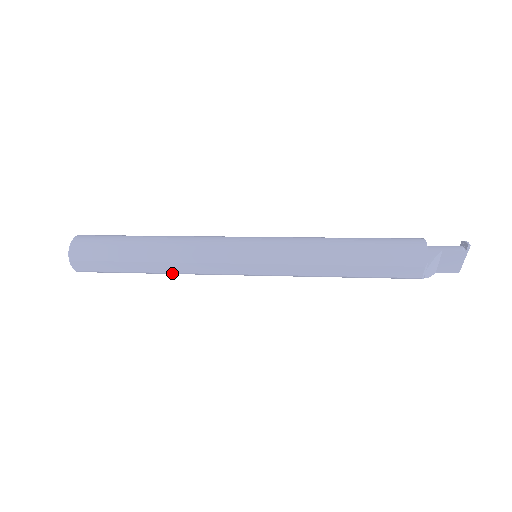
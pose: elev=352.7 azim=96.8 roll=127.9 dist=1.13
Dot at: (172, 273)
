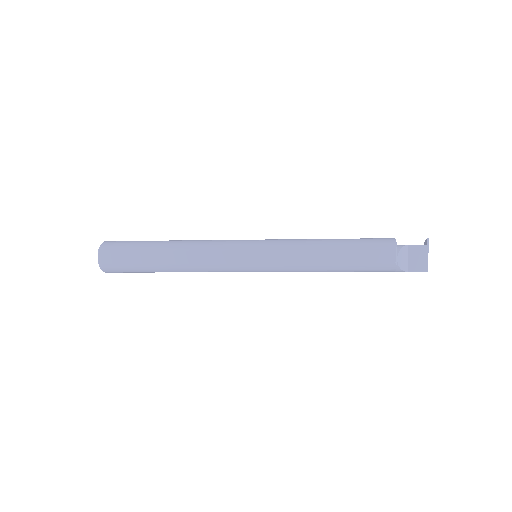
Dot at: (183, 265)
